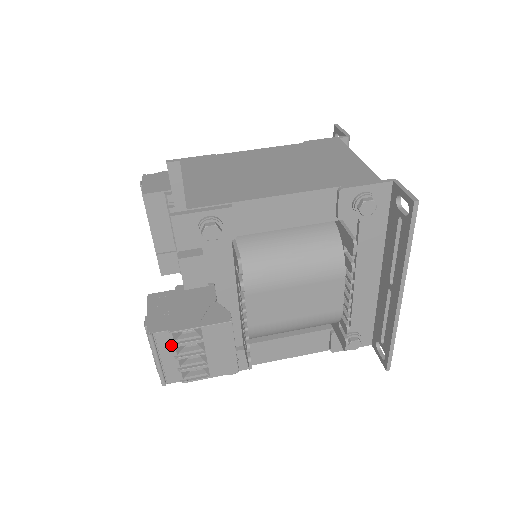
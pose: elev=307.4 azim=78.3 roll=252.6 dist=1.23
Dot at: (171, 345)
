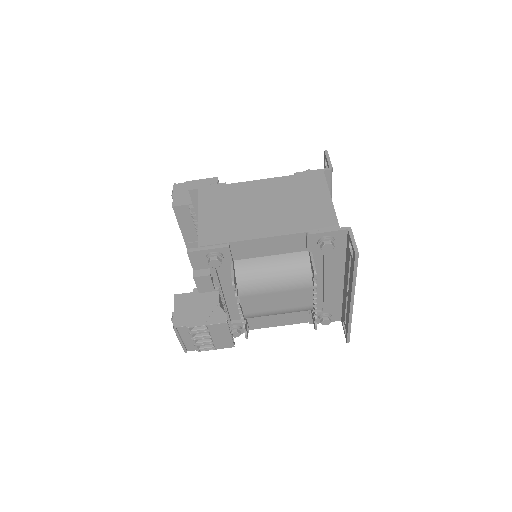
Dot at: (188, 333)
